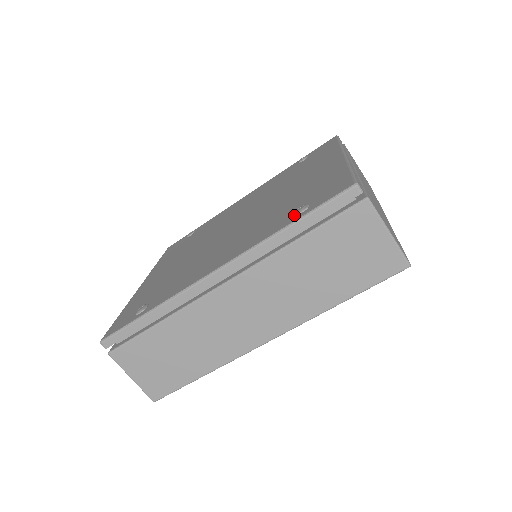
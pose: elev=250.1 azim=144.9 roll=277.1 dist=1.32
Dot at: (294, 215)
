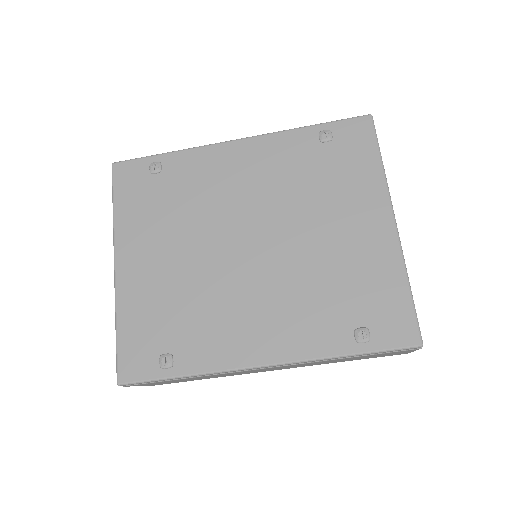
Dot at: (354, 338)
